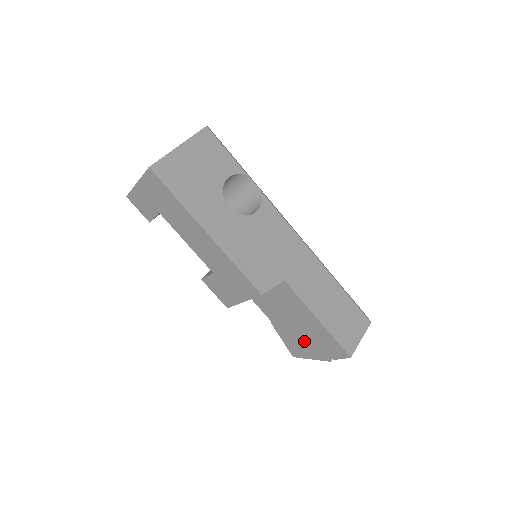
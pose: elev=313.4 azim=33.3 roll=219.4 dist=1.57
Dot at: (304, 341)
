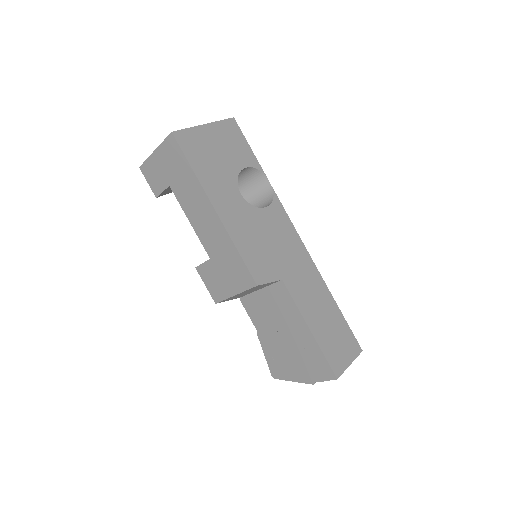
Dot at: (289, 357)
